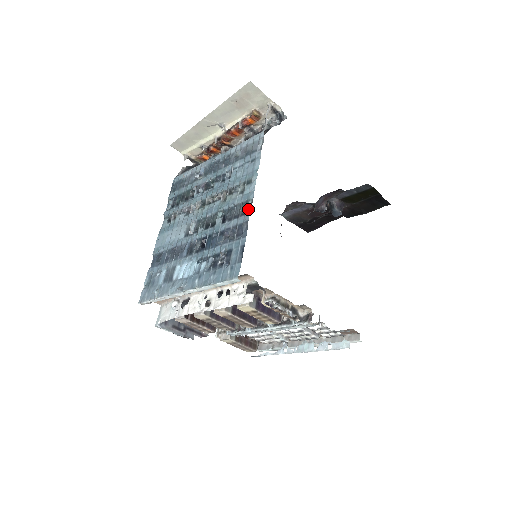
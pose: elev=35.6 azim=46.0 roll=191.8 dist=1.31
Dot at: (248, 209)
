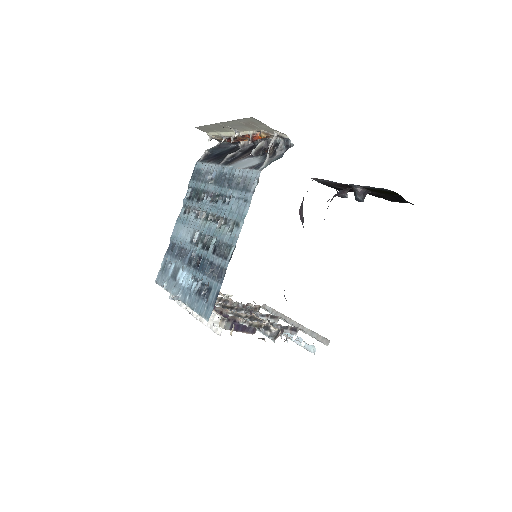
Dot at: (229, 256)
